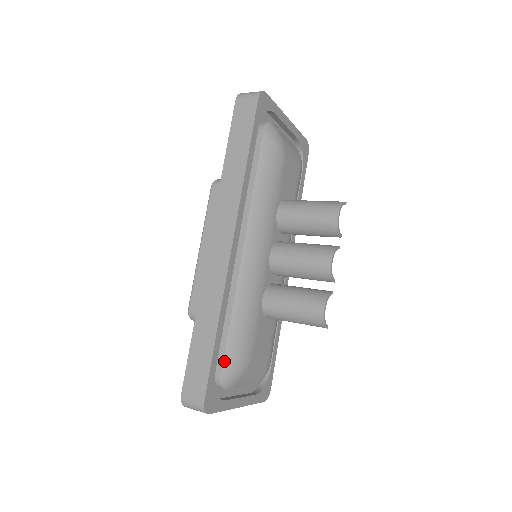
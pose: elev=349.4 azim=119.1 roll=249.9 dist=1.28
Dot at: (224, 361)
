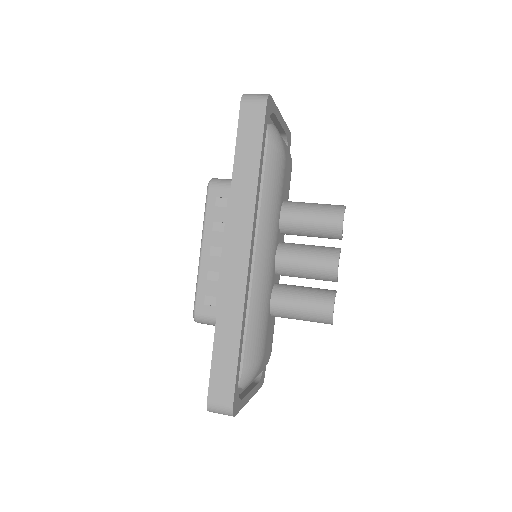
Dot at: (243, 365)
